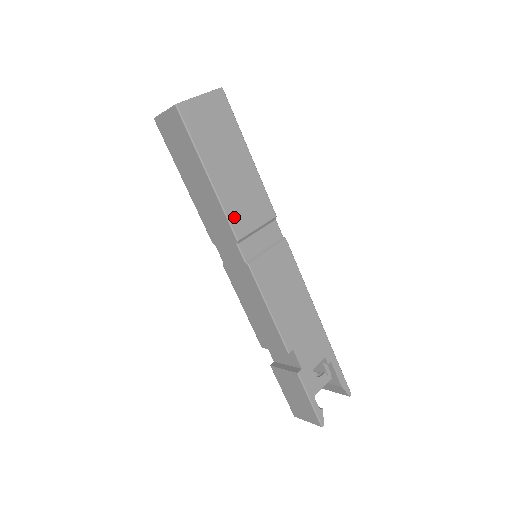
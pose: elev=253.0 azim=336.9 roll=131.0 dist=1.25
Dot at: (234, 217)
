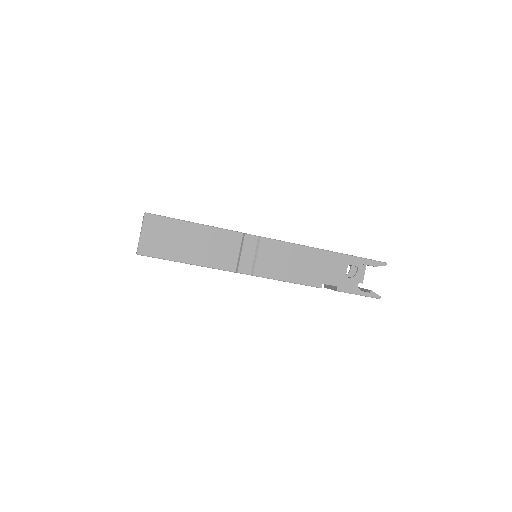
Dot at: (221, 264)
